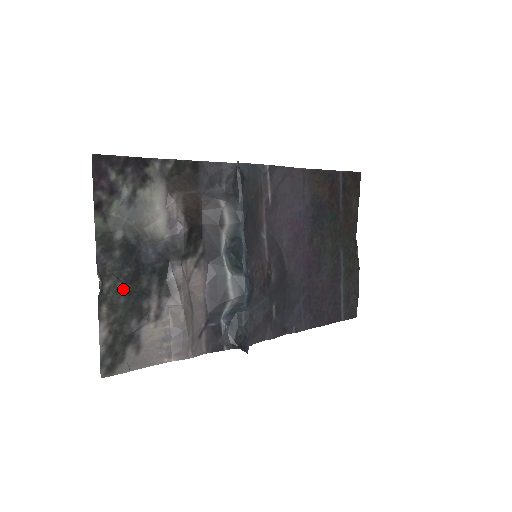
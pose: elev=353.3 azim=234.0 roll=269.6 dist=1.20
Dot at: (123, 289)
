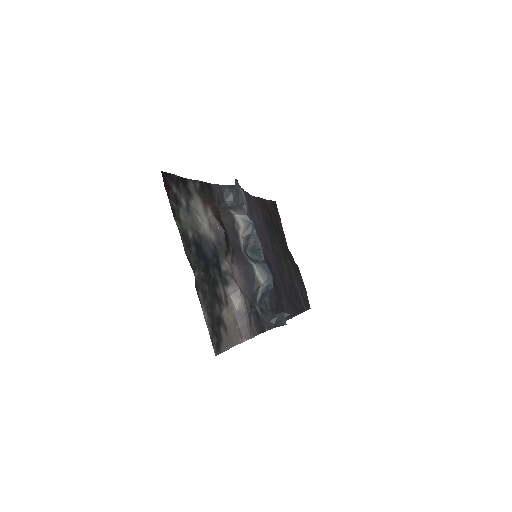
Dot at: (204, 279)
